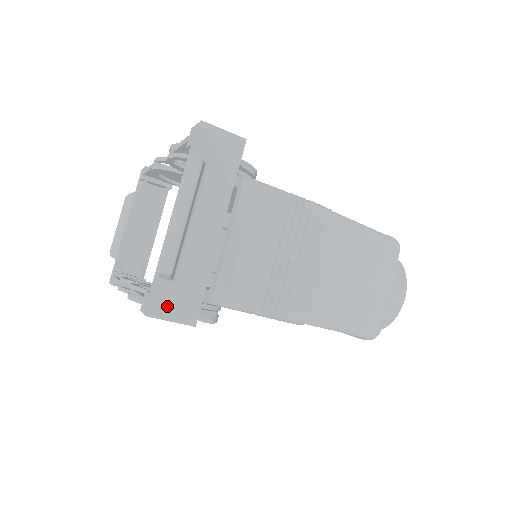
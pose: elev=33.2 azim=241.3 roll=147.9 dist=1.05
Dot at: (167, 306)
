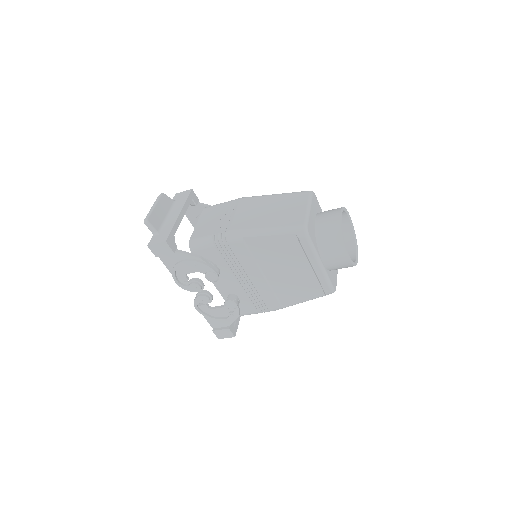
Dot at: (155, 240)
